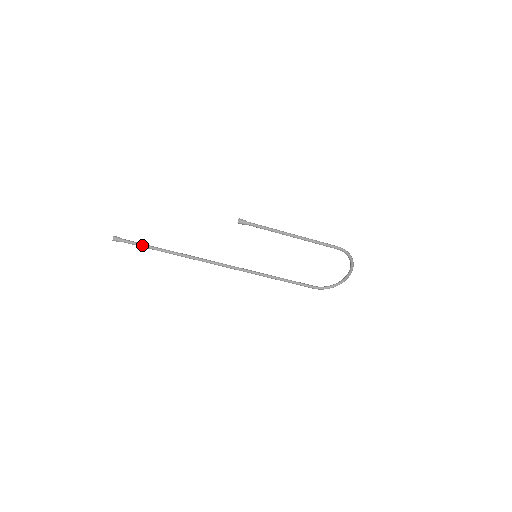
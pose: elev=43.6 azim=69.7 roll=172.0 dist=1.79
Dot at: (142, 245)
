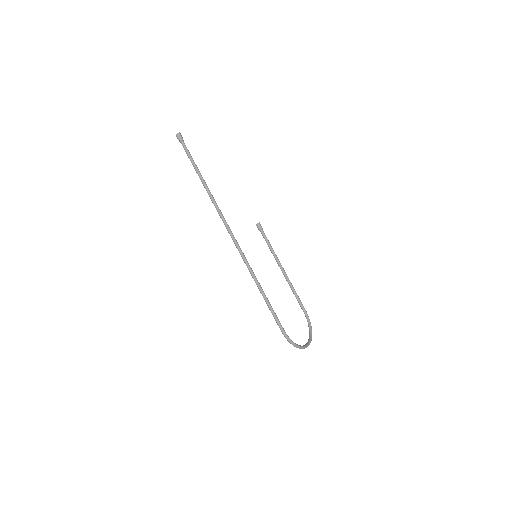
Dot at: occluded
